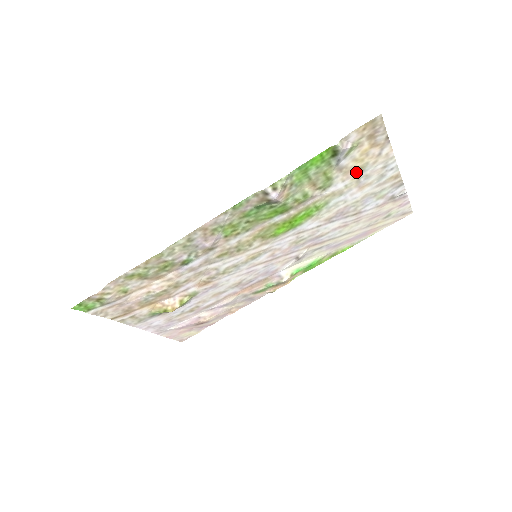
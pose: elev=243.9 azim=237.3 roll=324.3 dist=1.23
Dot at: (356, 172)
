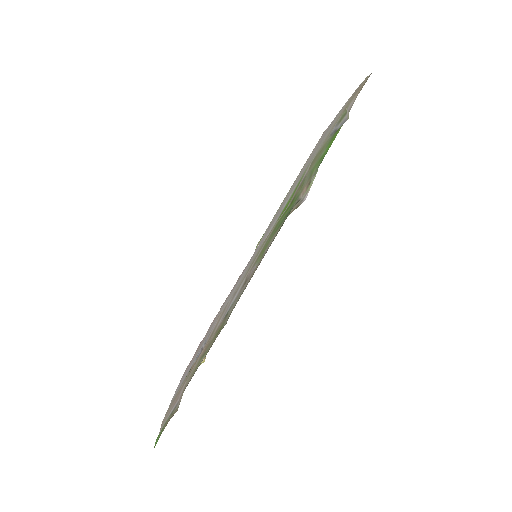
Dot at: (330, 130)
